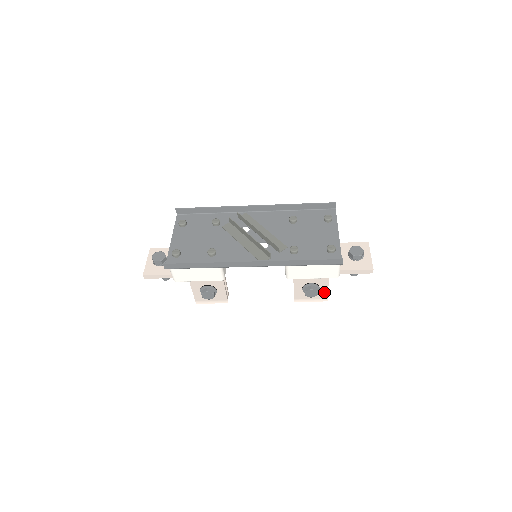
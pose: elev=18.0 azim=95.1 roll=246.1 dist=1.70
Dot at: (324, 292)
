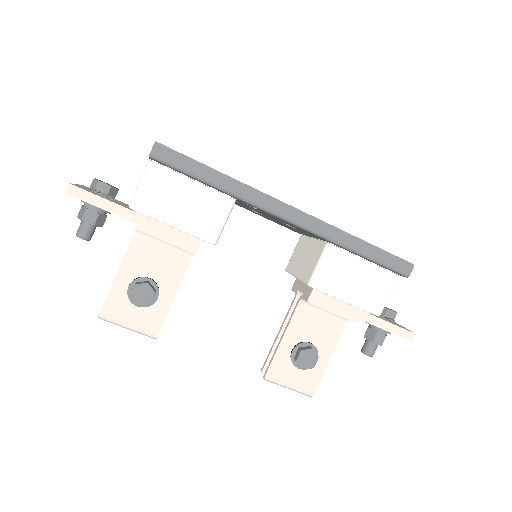
Dot at: (317, 374)
